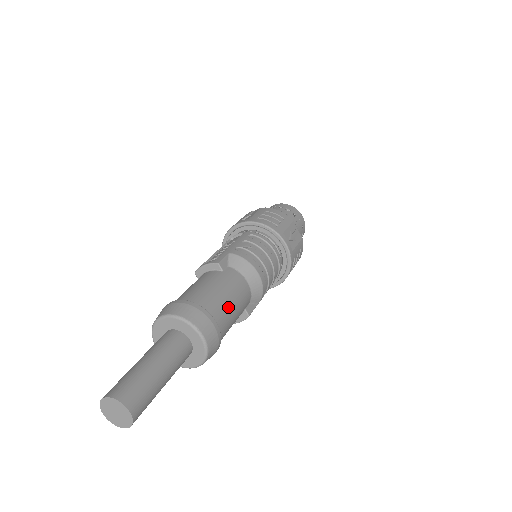
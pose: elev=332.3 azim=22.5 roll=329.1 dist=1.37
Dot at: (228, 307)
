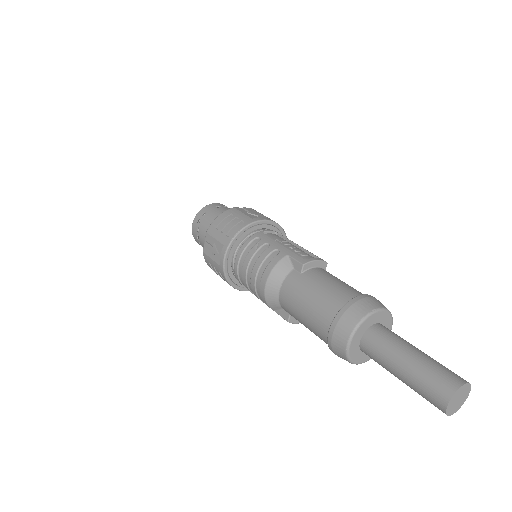
Dot at: occluded
